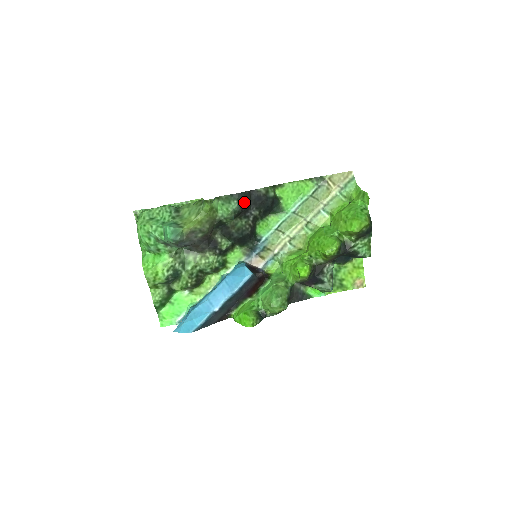
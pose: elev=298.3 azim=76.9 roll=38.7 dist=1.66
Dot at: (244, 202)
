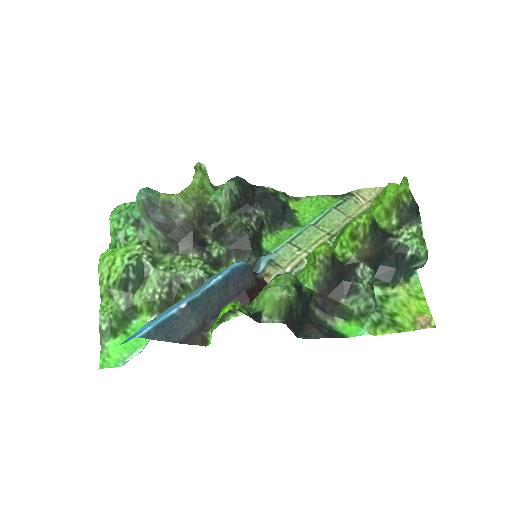
Dot at: (244, 189)
